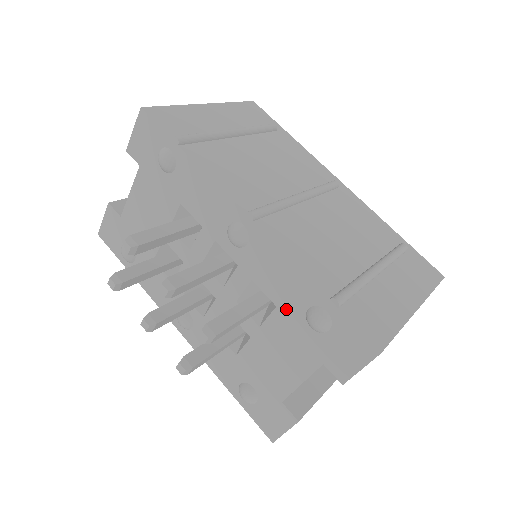
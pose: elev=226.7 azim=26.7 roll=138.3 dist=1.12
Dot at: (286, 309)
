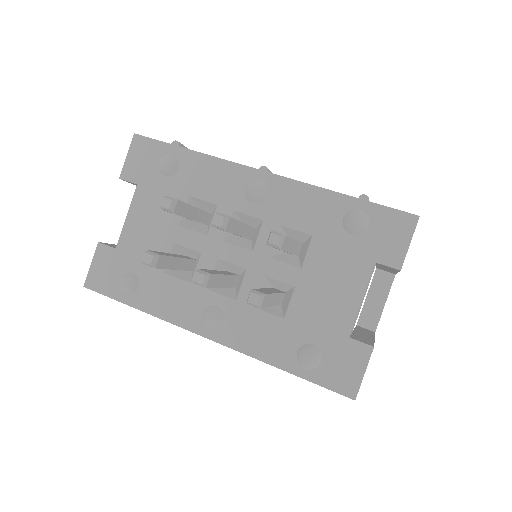
Dot at: (323, 232)
